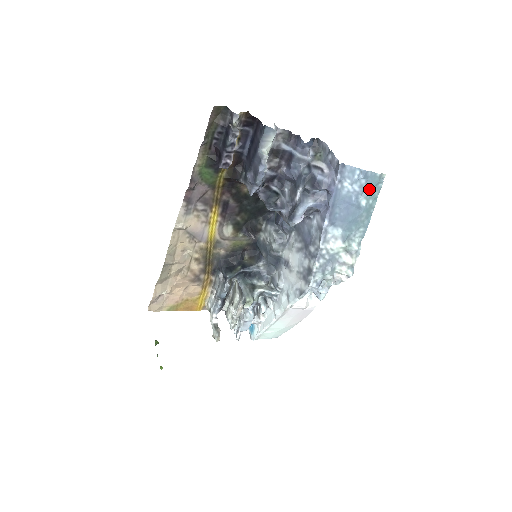
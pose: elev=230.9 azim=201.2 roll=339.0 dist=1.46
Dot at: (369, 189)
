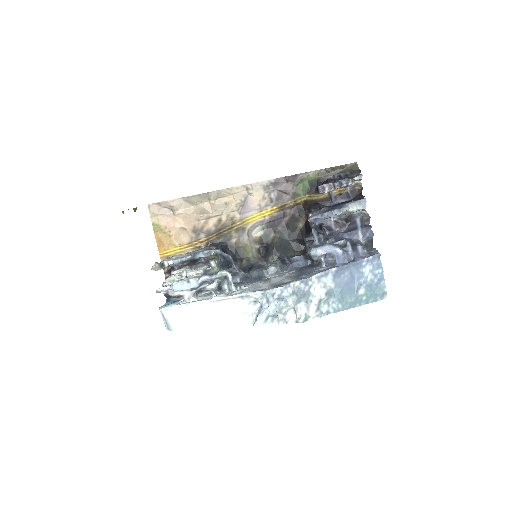
Dot at: (372, 290)
